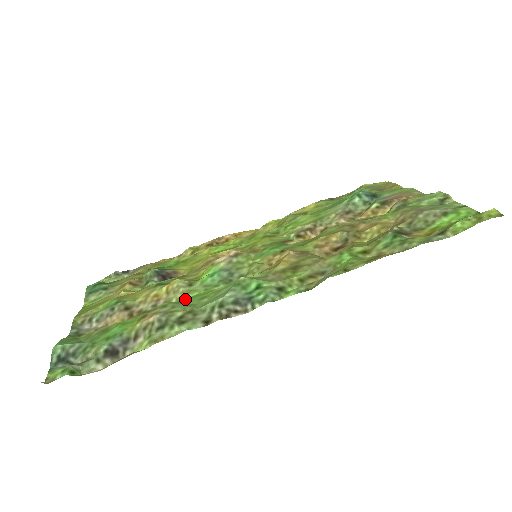
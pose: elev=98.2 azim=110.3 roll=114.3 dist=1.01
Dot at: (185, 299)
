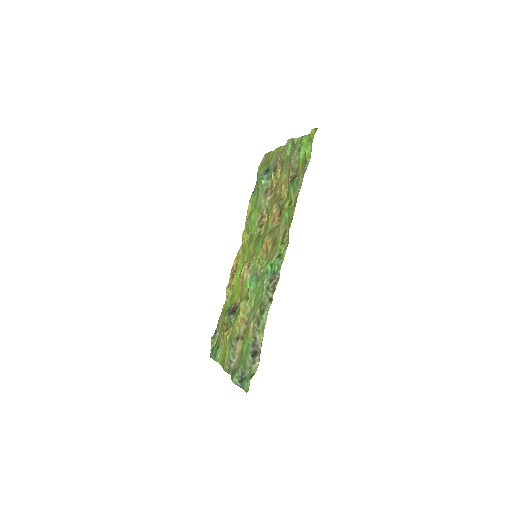
Dot at: (253, 305)
